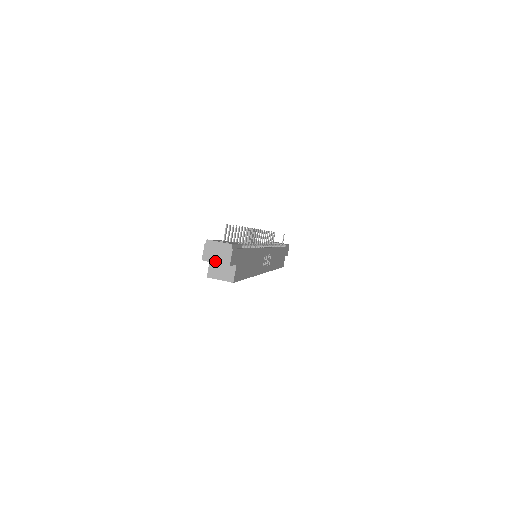
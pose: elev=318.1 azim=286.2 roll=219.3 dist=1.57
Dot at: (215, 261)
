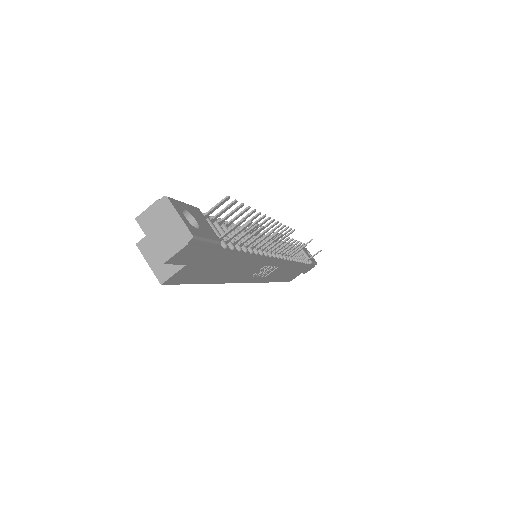
Dot at: (151, 237)
